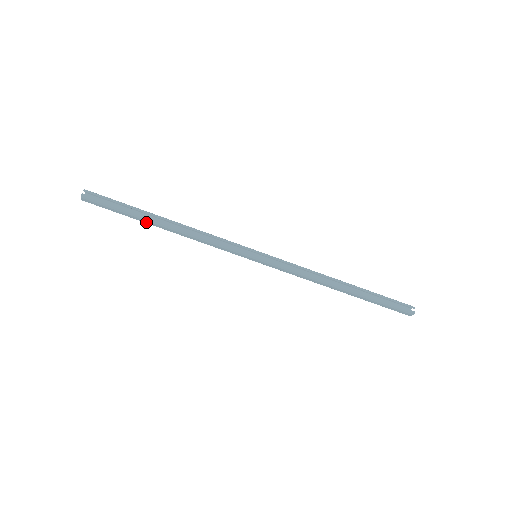
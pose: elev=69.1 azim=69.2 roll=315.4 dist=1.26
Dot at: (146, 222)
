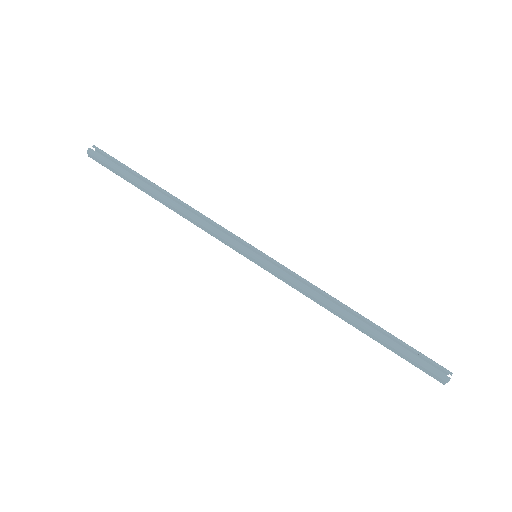
Dot at: (145, 191)
